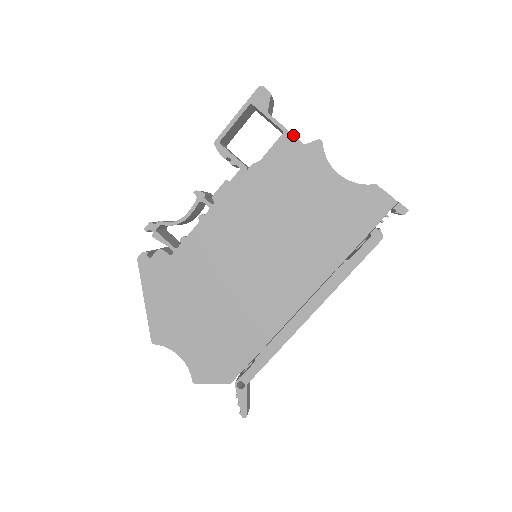
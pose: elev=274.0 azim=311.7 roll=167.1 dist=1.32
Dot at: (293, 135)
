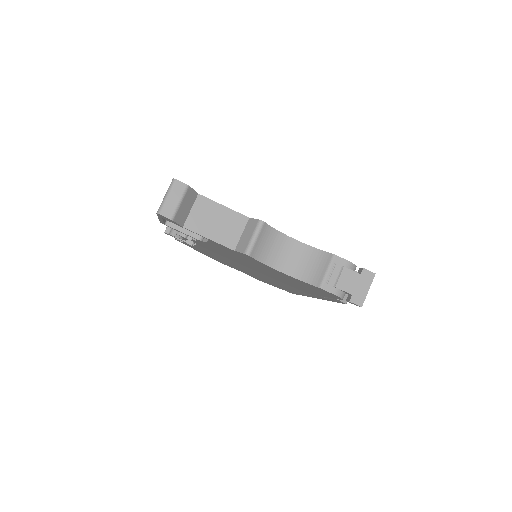
Dot at: (219, 244)
